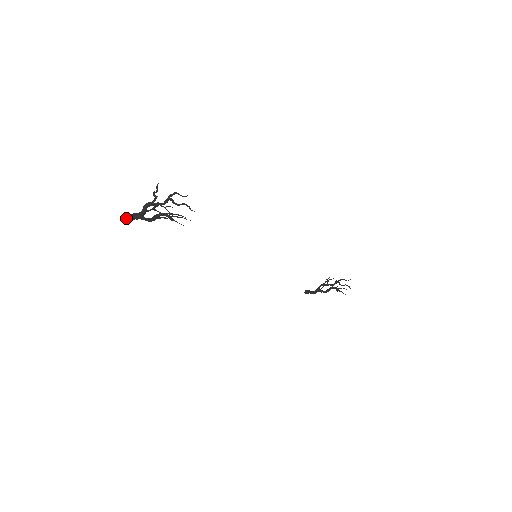
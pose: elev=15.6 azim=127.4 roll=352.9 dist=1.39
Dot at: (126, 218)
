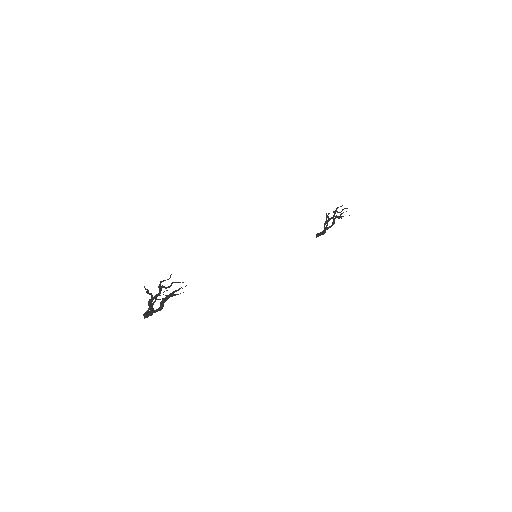
Dot at: (144, 318)
